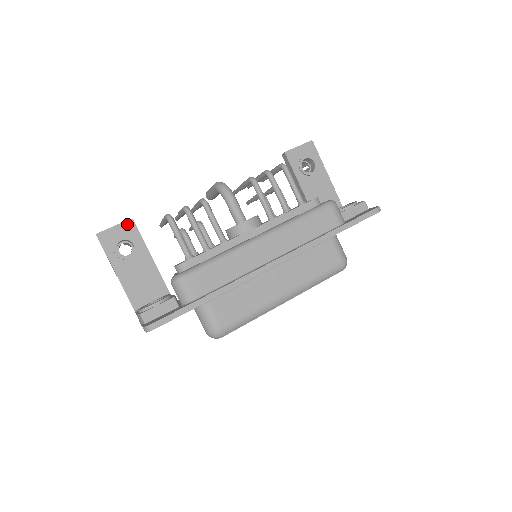
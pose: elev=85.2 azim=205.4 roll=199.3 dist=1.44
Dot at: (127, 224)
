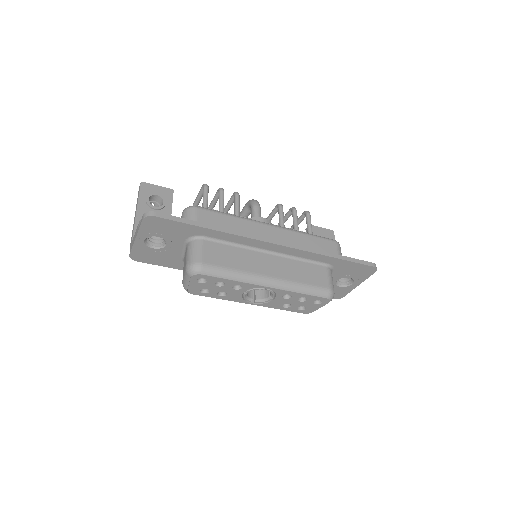
Dot at: (167, 190)
